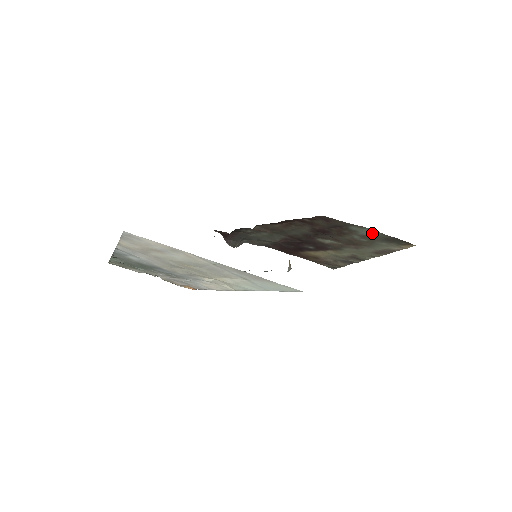
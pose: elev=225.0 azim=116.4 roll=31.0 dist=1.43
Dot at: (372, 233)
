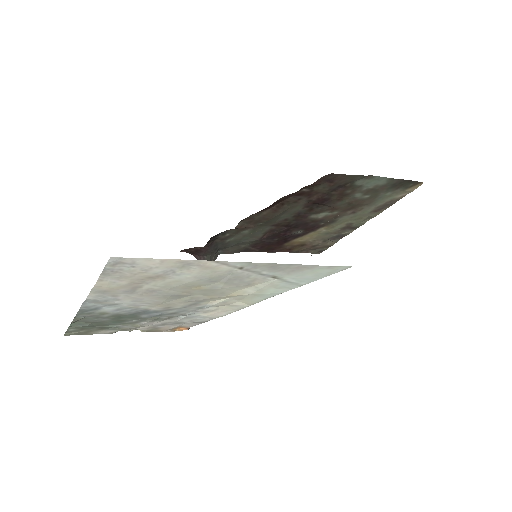
Dot at: (379, 182)
